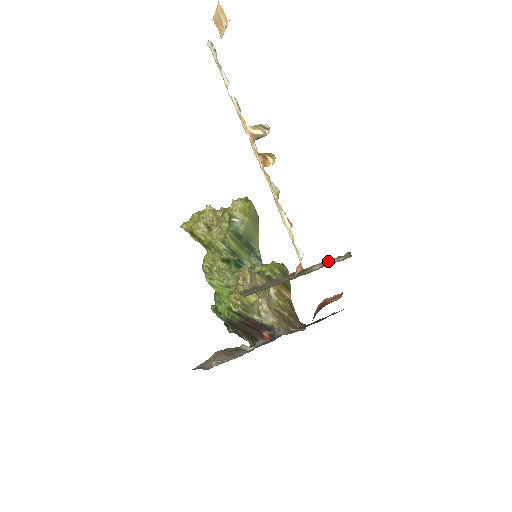
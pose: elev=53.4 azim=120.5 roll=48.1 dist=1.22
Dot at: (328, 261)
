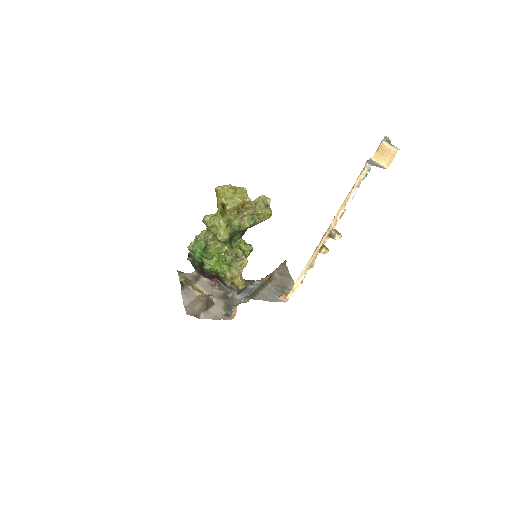
Dot at: (279, 268)
